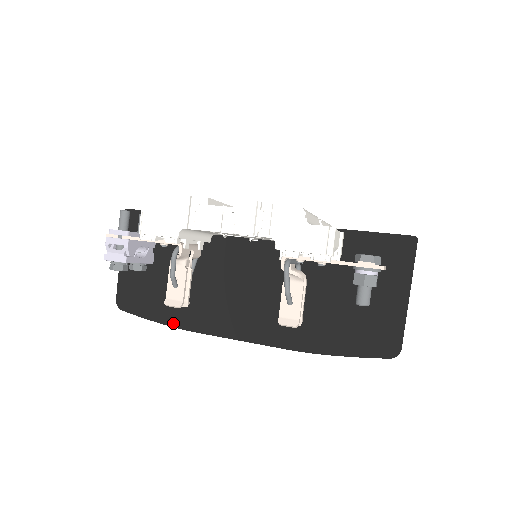
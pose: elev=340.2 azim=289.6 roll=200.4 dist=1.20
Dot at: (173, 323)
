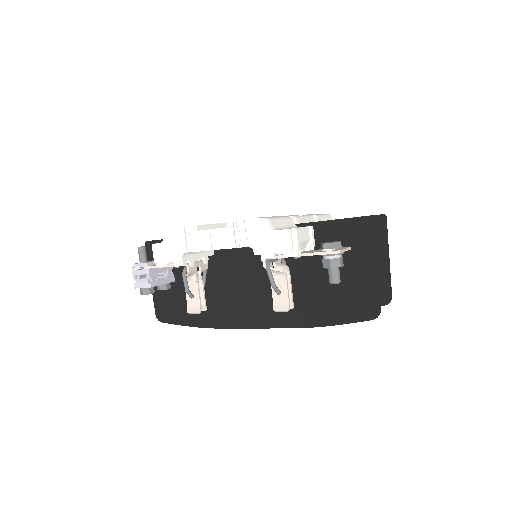
Dot at: (202, 325)
